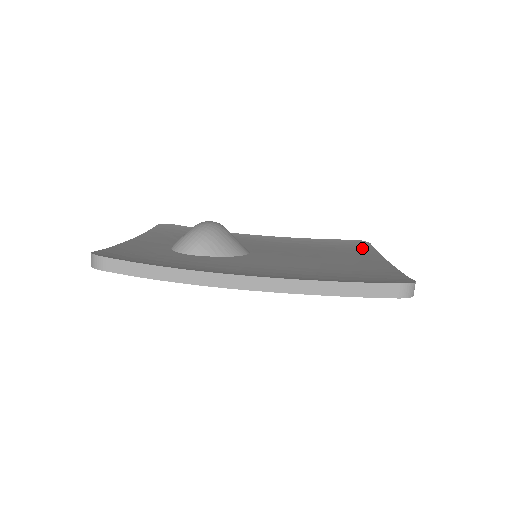
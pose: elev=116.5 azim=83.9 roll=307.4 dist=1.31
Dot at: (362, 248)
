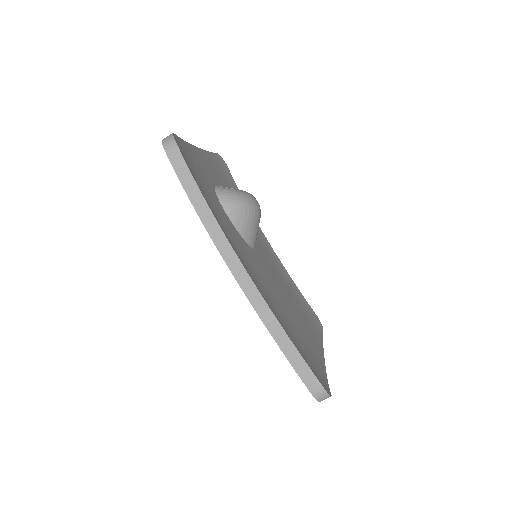
Dot at: (317, 328)
